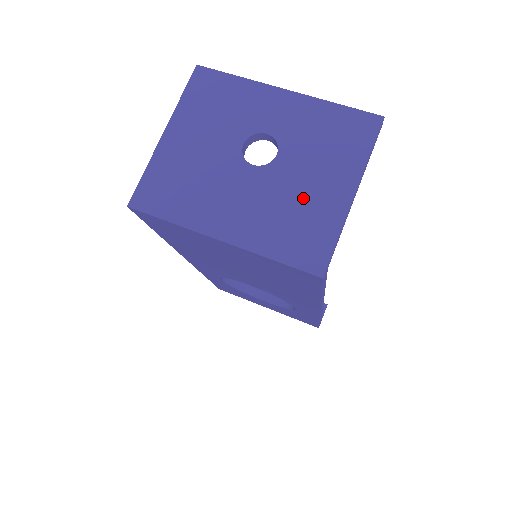
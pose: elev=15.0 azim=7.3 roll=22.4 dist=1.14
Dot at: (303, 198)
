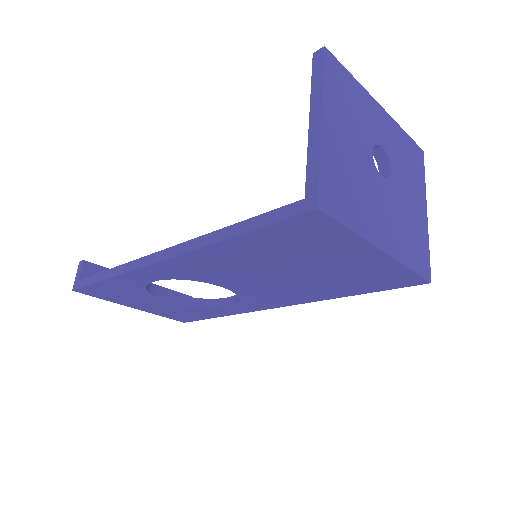
Dot at: (410, 213)
